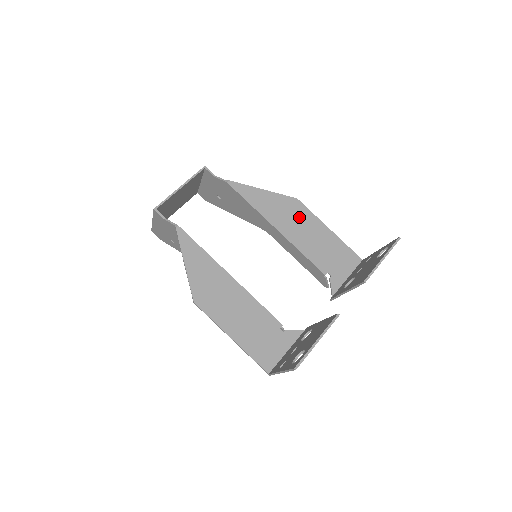
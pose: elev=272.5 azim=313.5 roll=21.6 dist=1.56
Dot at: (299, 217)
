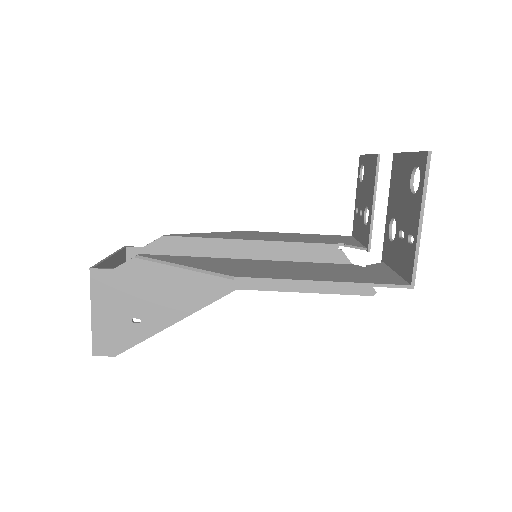
Dot at: (262, 234)
